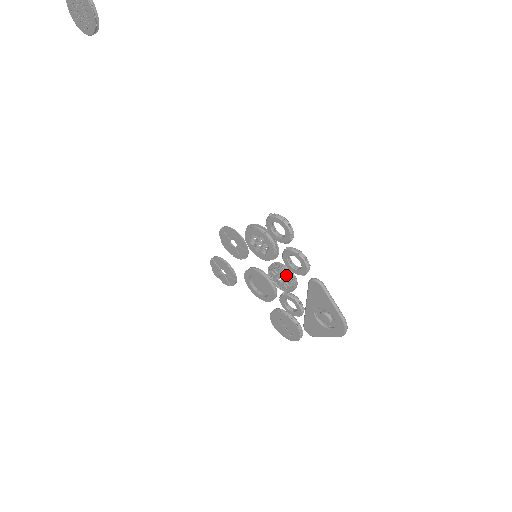
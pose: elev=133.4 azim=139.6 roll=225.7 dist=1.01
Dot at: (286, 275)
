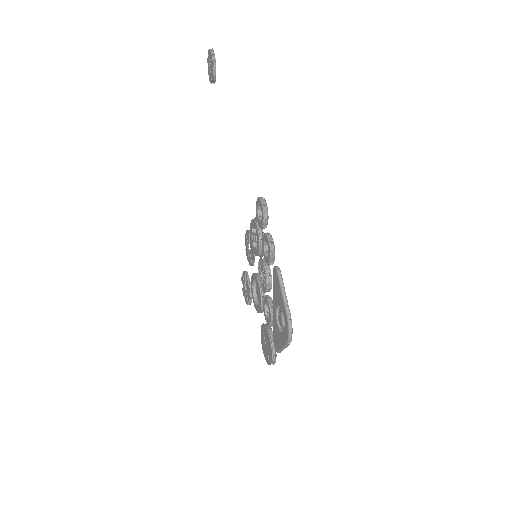
Dot at: (264, 269)
